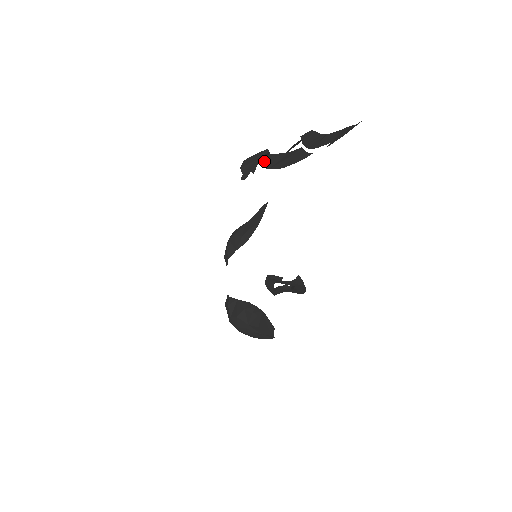
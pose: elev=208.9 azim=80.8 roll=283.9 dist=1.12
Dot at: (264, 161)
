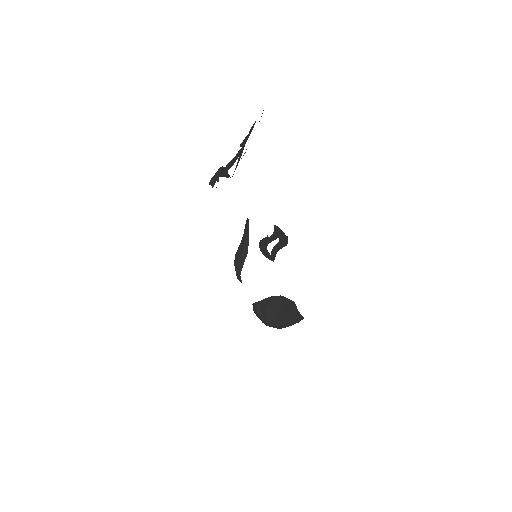
Dot at: occluded
